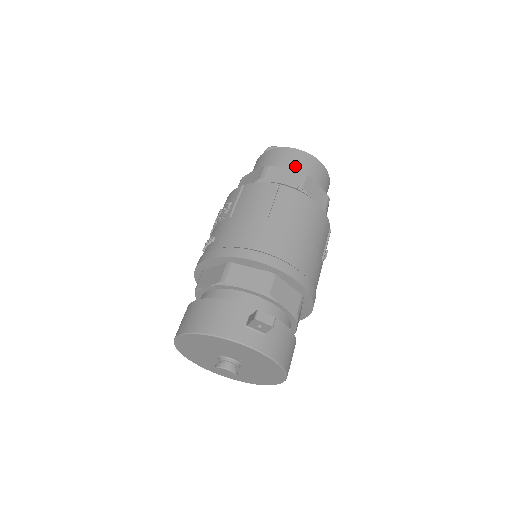
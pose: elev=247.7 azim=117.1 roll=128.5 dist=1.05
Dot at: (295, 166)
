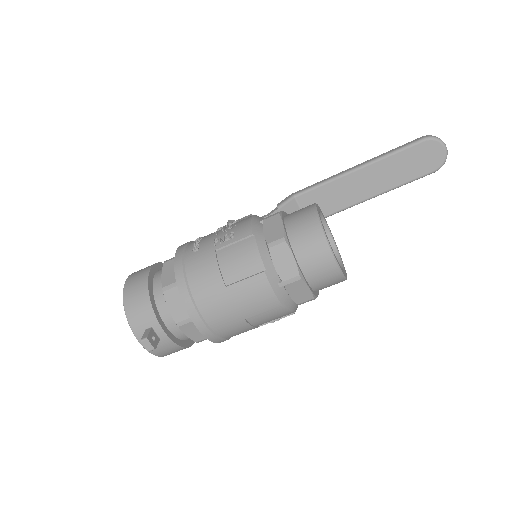
Dot at: (307, 260)
